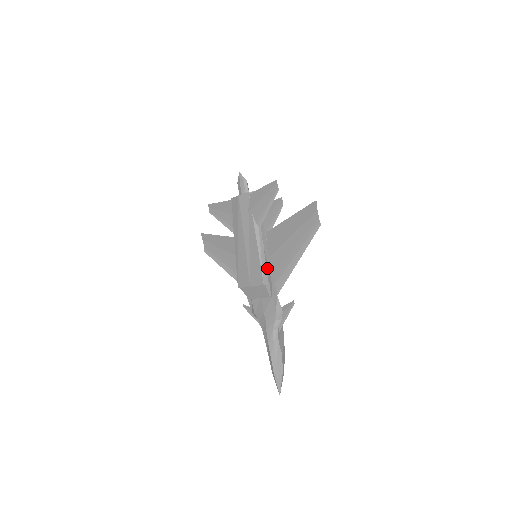
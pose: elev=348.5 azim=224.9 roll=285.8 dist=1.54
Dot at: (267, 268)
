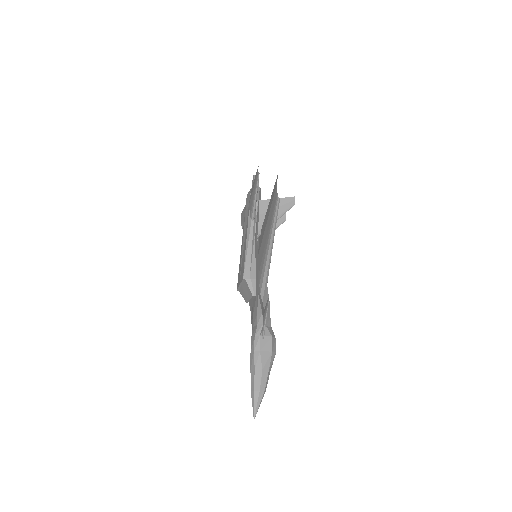
Dot at: (253, 263)
